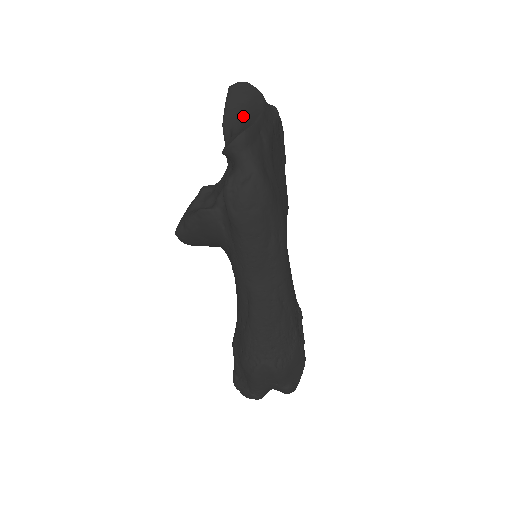
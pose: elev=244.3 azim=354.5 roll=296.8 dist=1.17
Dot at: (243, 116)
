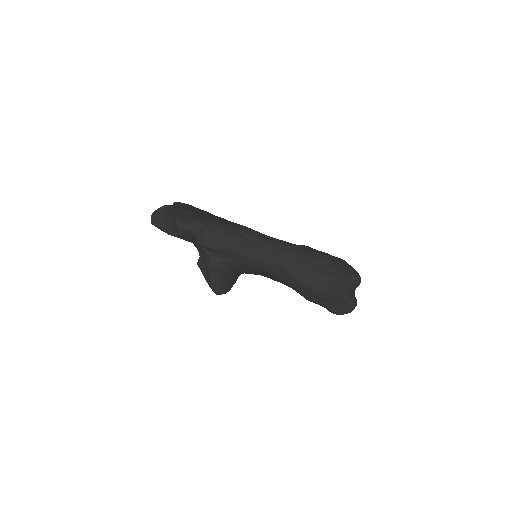
Dot at: (169, 220)
